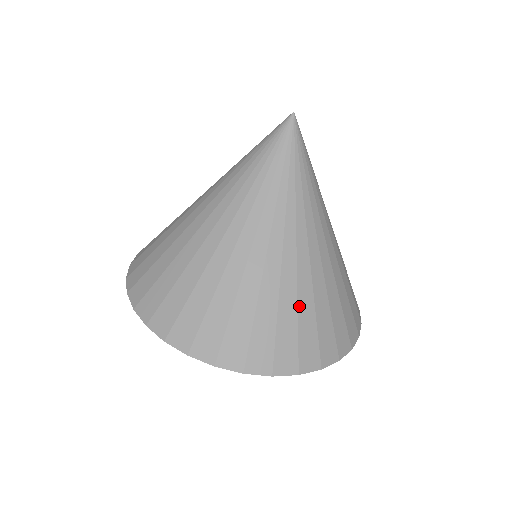
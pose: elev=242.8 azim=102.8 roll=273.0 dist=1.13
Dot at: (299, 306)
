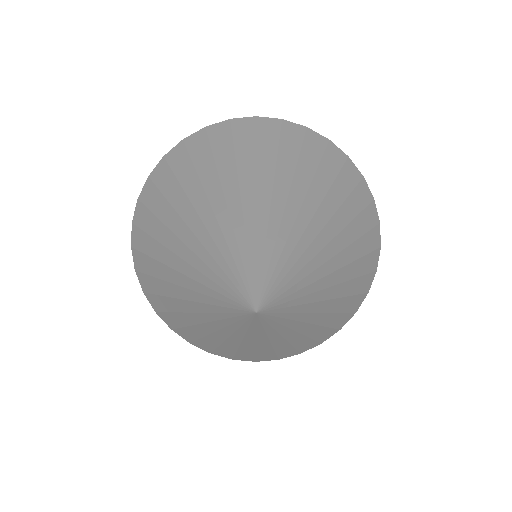
Dot at: (295, 346)
